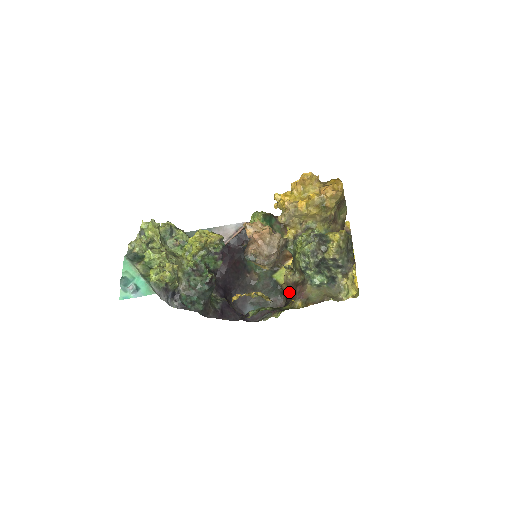
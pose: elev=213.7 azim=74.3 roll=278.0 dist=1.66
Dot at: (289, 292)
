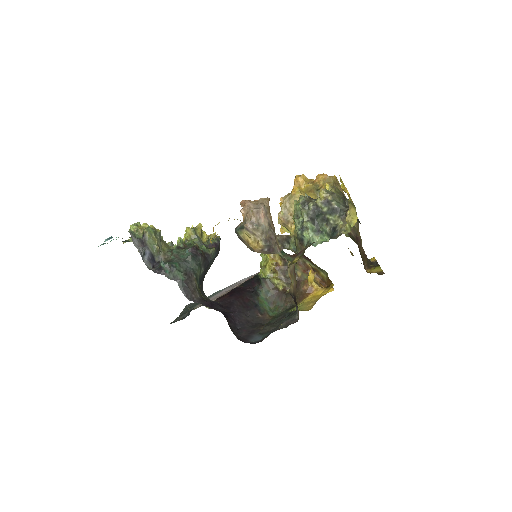
Dot at: (296, 285)
